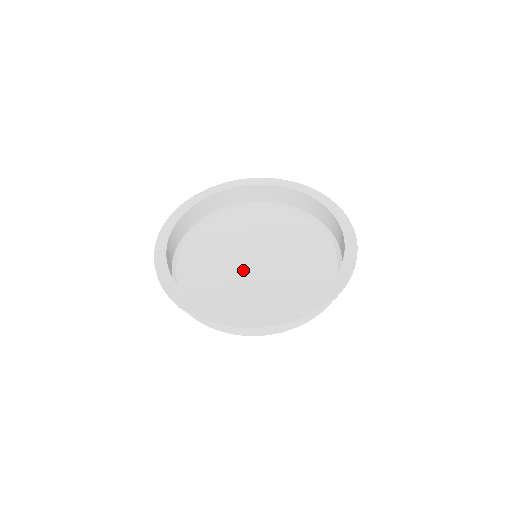
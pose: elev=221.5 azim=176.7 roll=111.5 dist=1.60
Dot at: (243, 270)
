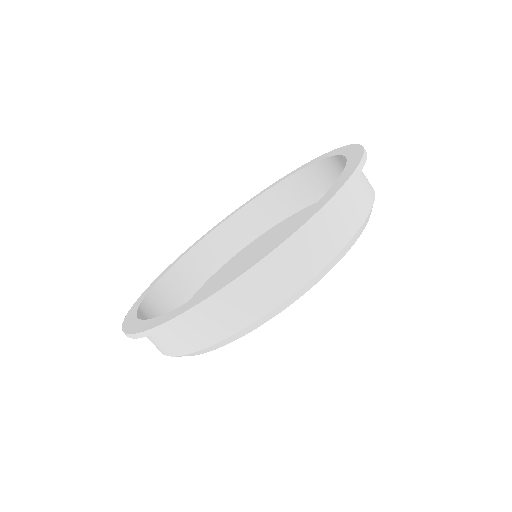
Dot at: occluded
